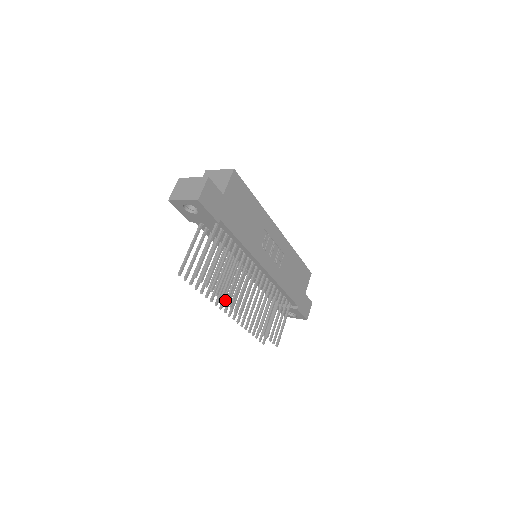
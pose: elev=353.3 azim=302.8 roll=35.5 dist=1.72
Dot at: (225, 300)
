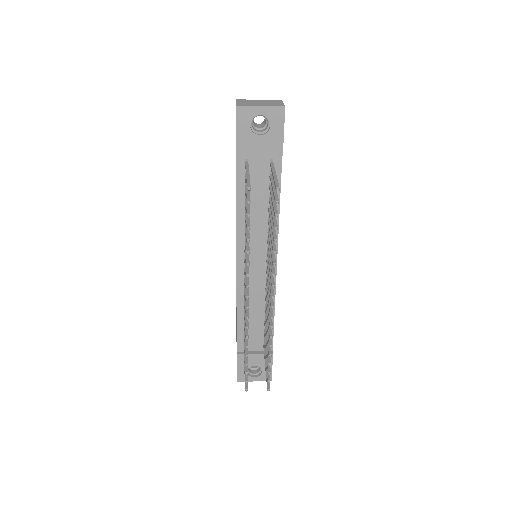
Dot at: (272, 261)
